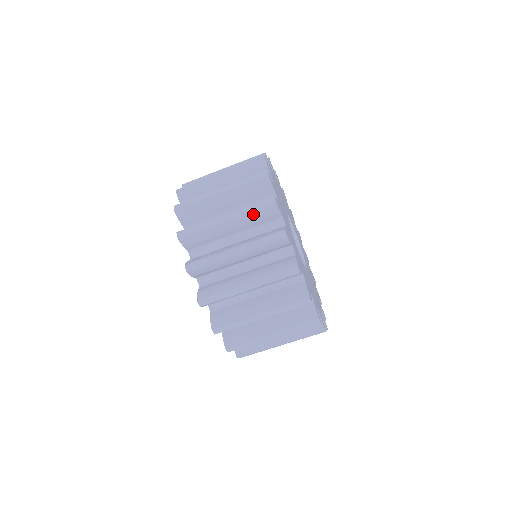
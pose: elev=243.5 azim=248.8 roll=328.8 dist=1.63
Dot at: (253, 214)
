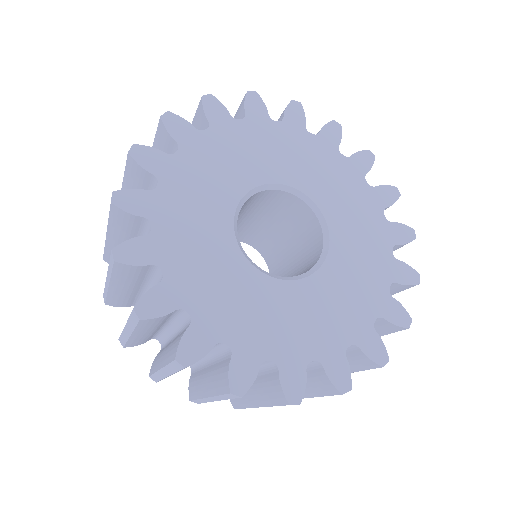
Dot at: occluded
